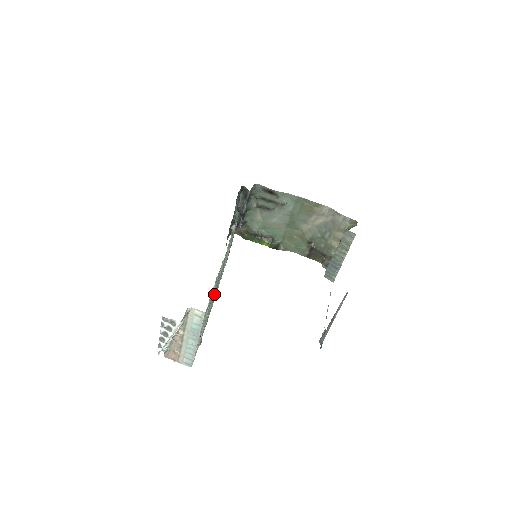
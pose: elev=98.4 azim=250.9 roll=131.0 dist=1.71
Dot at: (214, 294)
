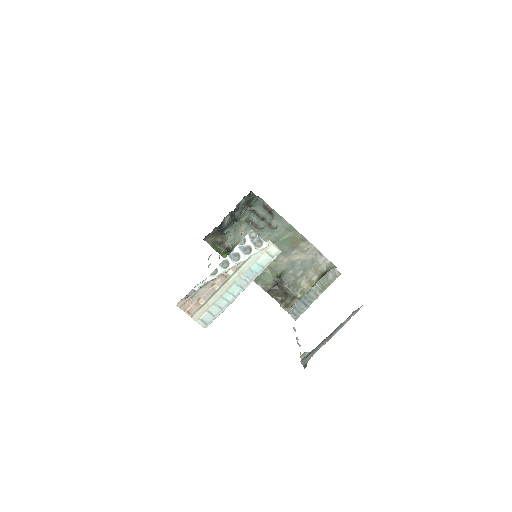
Dot at: occluded
